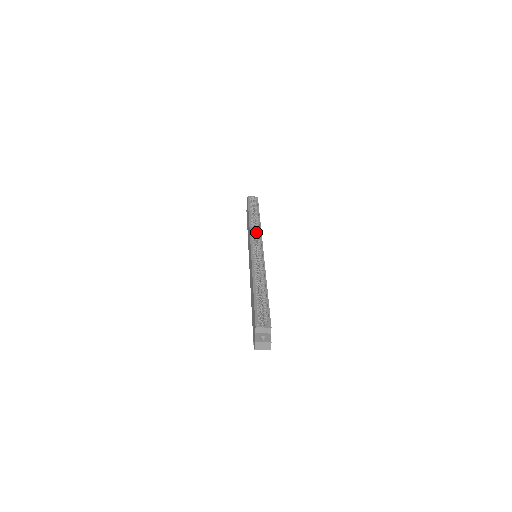
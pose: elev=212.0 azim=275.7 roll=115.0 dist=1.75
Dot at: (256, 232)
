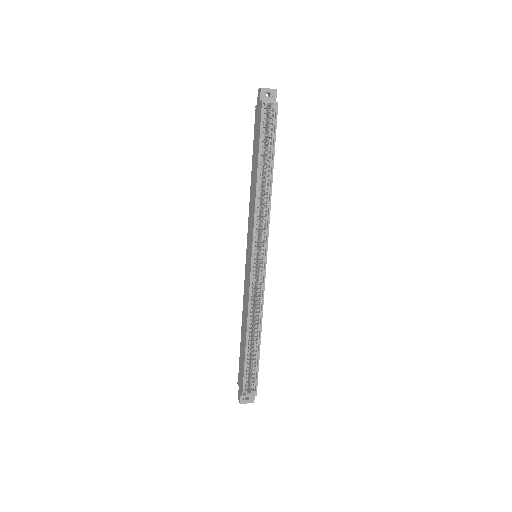
Dot at: (262, 214)
